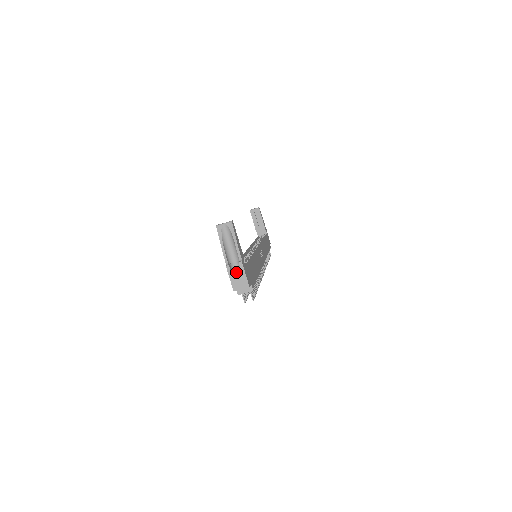
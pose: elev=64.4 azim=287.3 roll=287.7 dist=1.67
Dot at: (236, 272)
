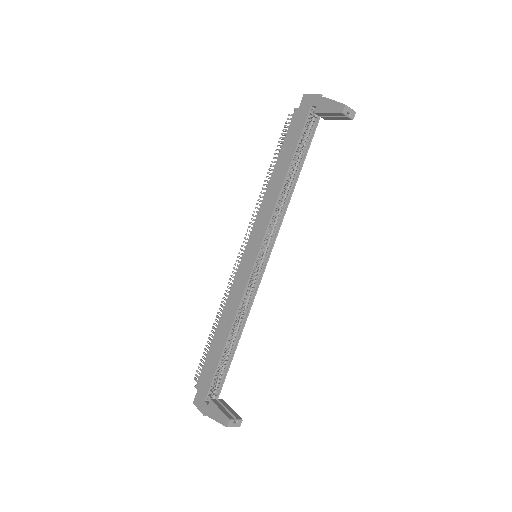
Dot at: occluded
